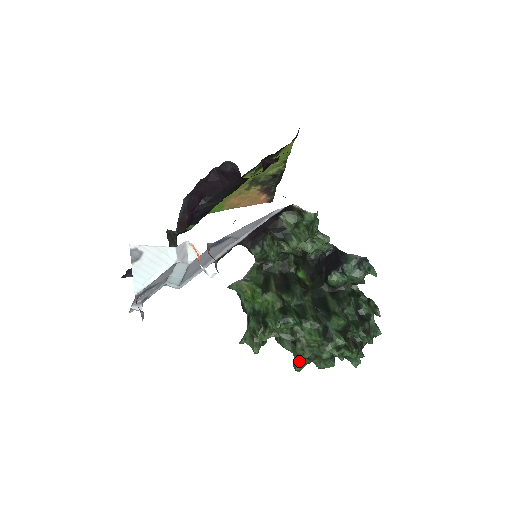
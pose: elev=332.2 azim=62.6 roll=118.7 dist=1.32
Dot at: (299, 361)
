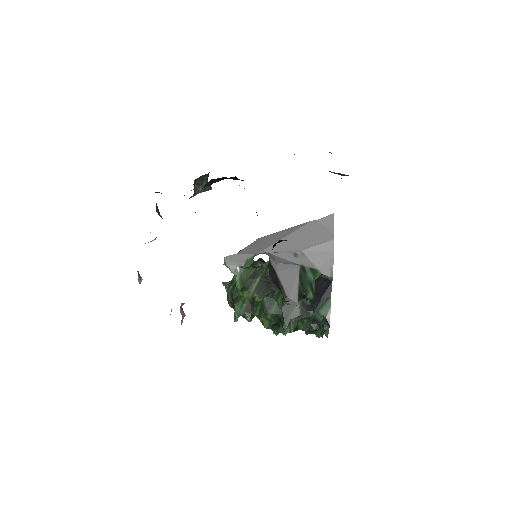
Dot at: occluded
